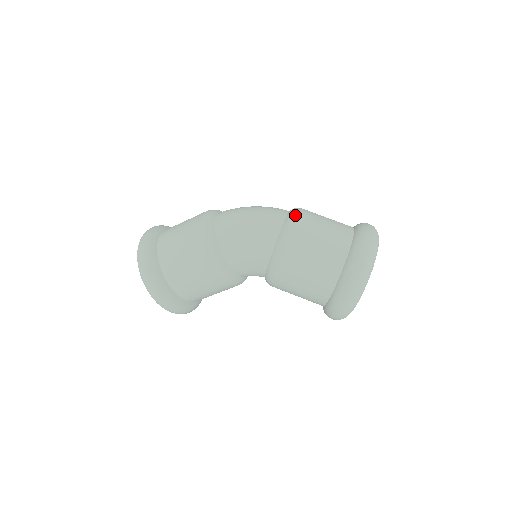
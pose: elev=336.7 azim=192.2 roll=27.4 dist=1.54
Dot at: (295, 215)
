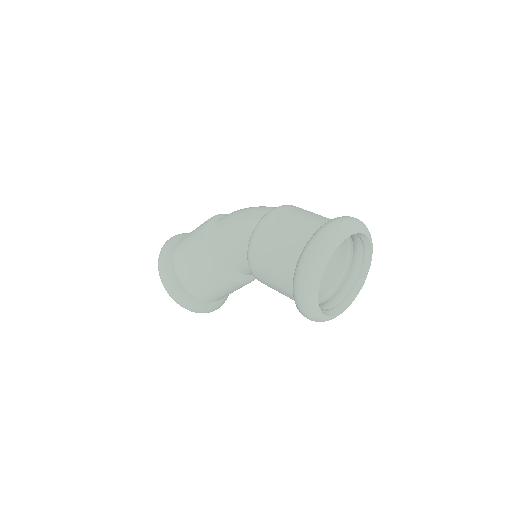
Dot at: (282, 205)
